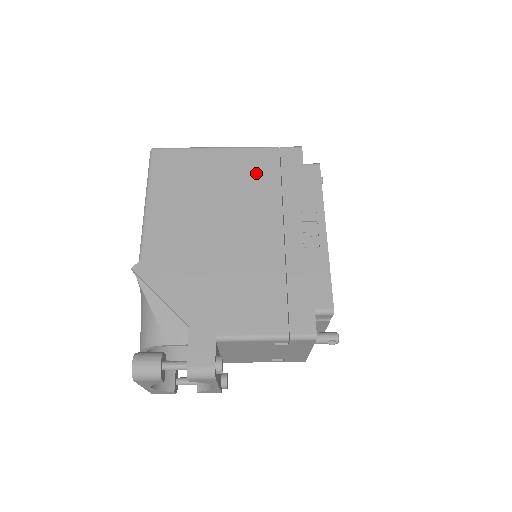
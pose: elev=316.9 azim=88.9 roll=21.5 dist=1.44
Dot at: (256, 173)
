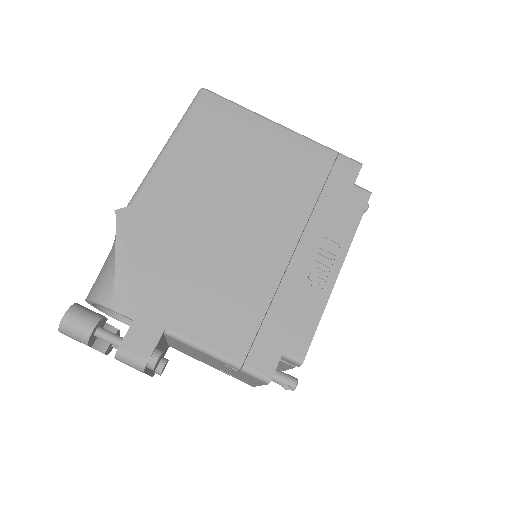
Dot at: (299, 170)
